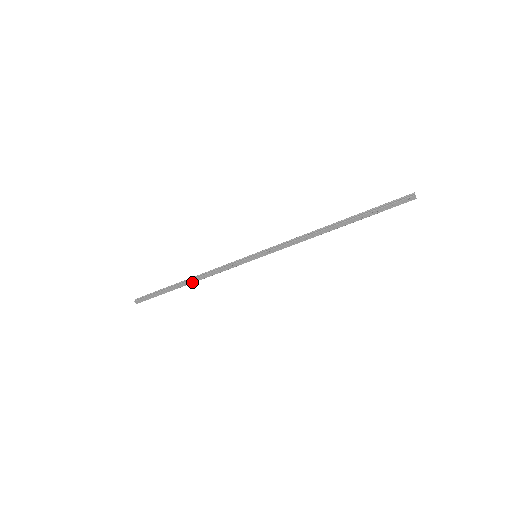
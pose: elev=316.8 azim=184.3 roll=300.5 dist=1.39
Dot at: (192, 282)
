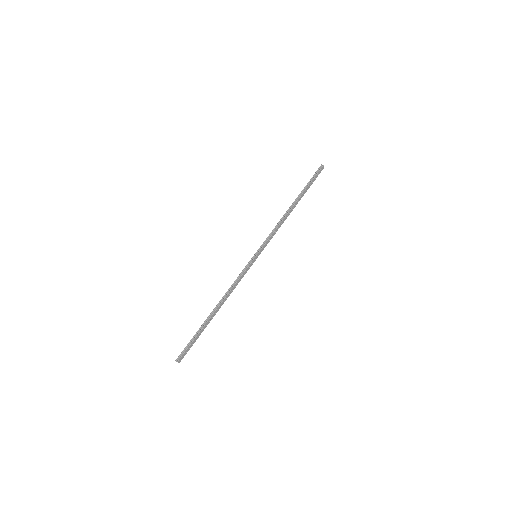
Dot at: (219, 308)
